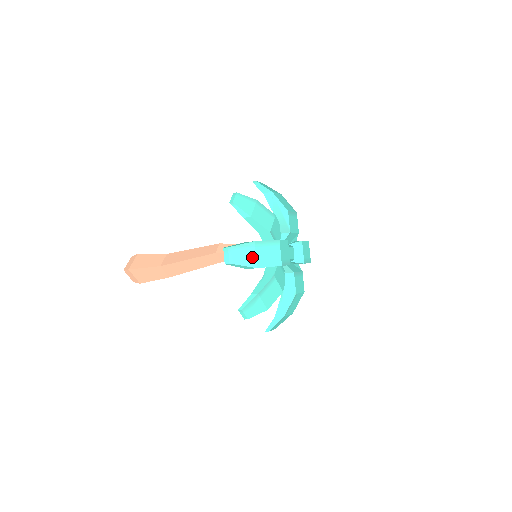
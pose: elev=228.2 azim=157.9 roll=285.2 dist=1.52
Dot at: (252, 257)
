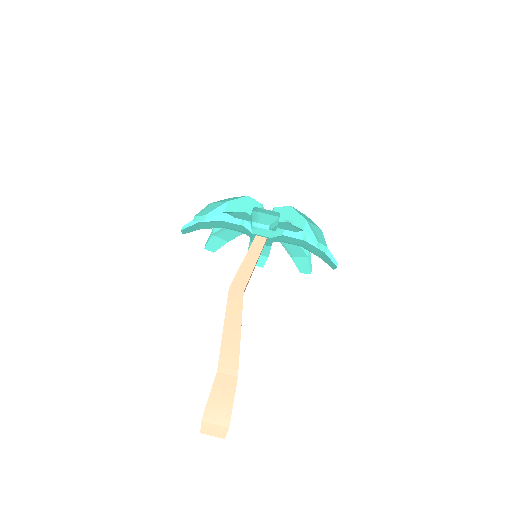
Dot at: (217, 204)
